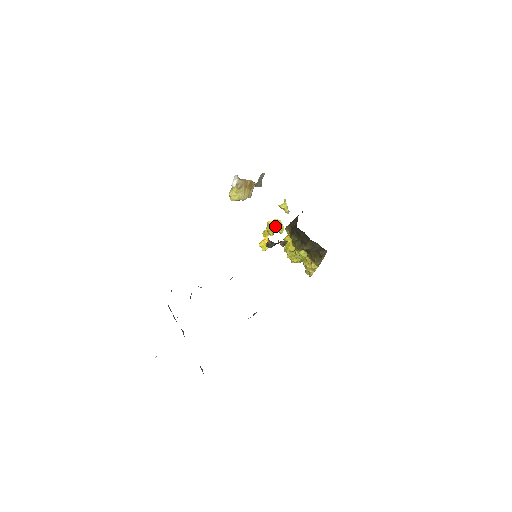
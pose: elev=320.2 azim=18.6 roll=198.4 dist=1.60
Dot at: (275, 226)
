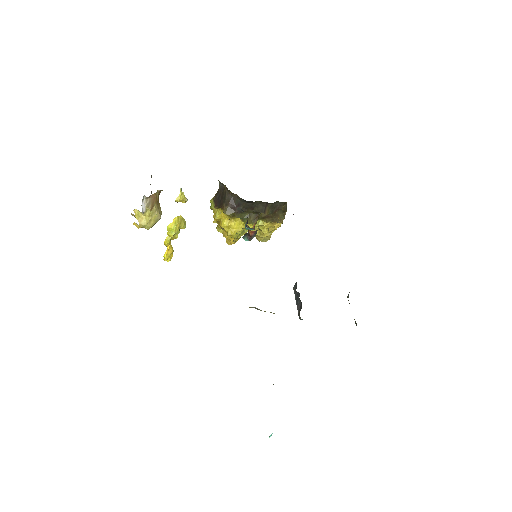
Dot at: (178, 225)
